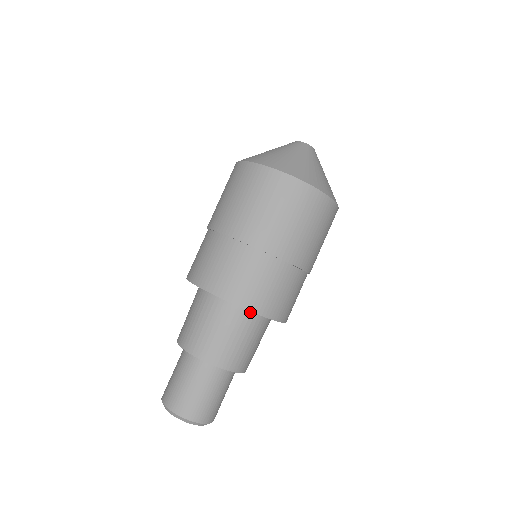
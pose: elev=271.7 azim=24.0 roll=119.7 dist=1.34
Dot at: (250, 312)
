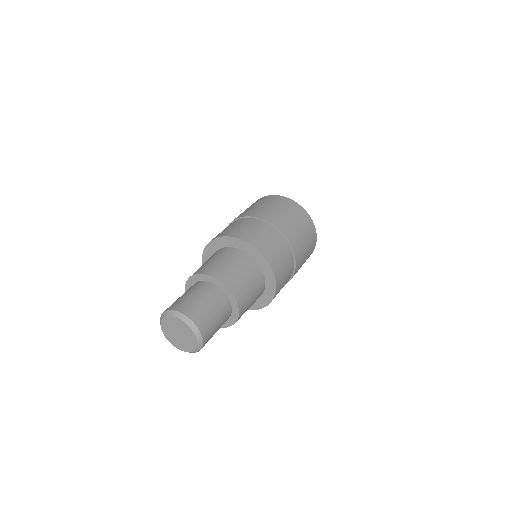
Dot at: (244, 253)
